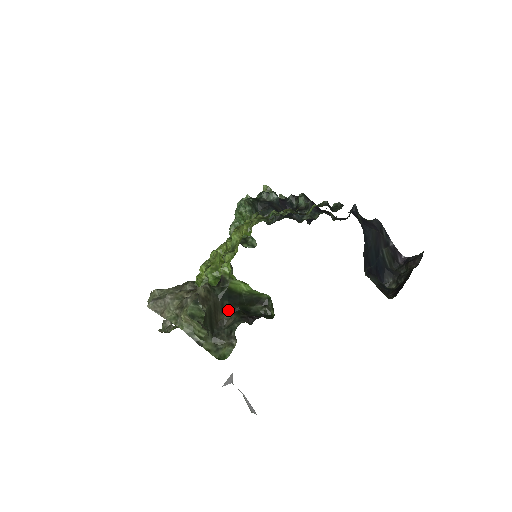
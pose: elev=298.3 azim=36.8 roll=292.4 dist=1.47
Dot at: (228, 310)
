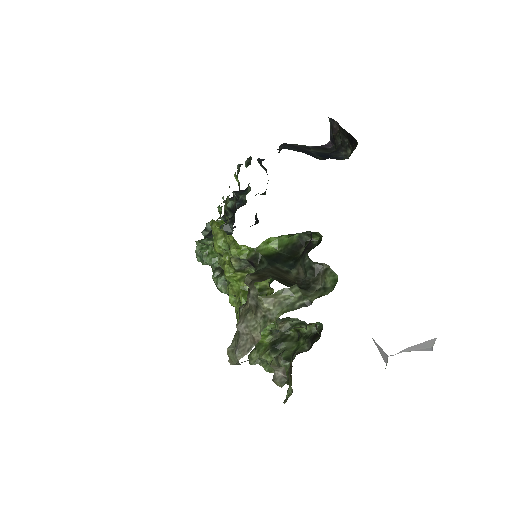
Dot at: (288, 270)
